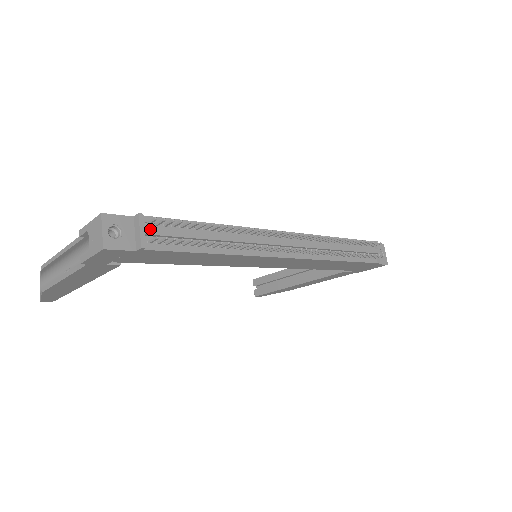
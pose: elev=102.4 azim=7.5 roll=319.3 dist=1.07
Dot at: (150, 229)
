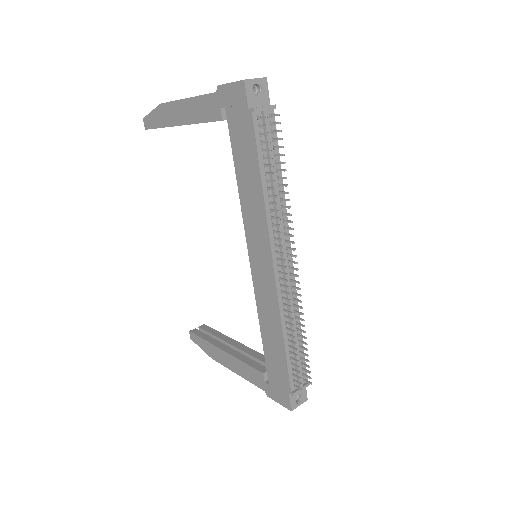
Dot at: (268, 115)
